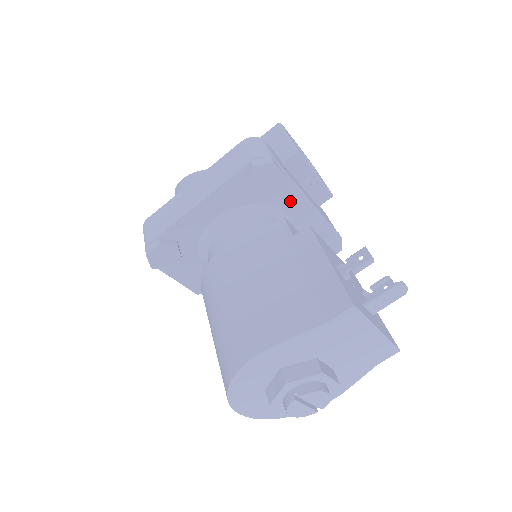
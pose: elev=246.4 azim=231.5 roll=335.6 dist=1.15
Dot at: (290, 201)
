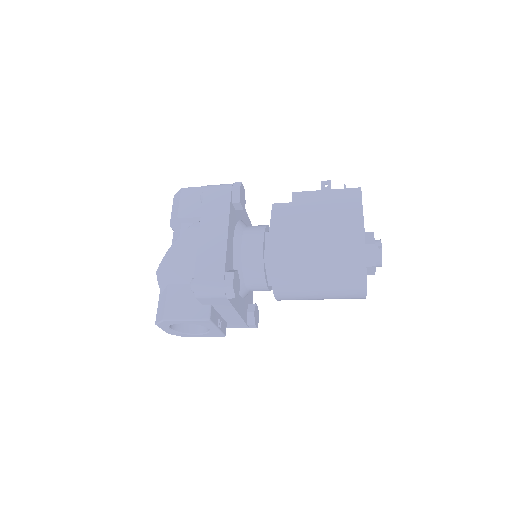
Dot at: (242, 214)
